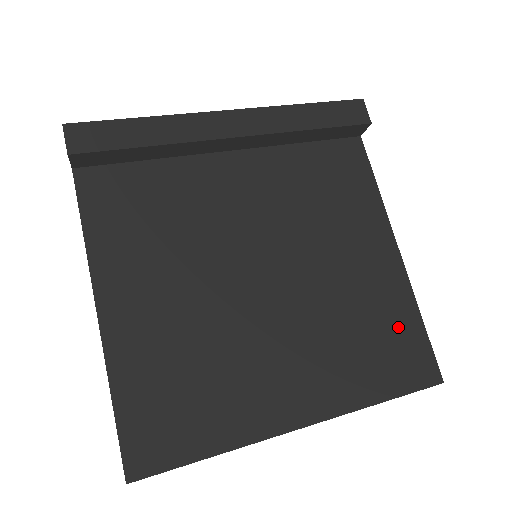
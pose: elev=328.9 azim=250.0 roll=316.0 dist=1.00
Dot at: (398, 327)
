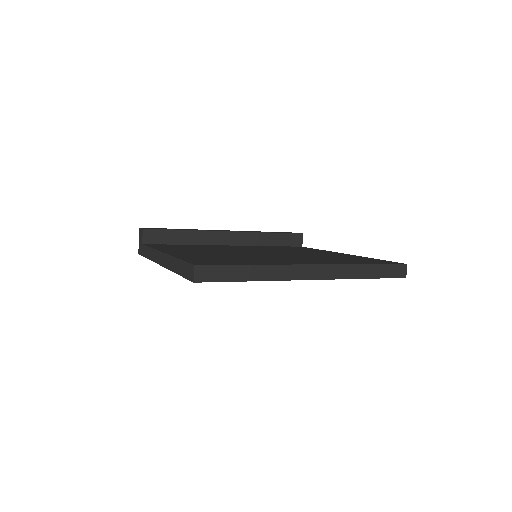
Dot at: occluded
